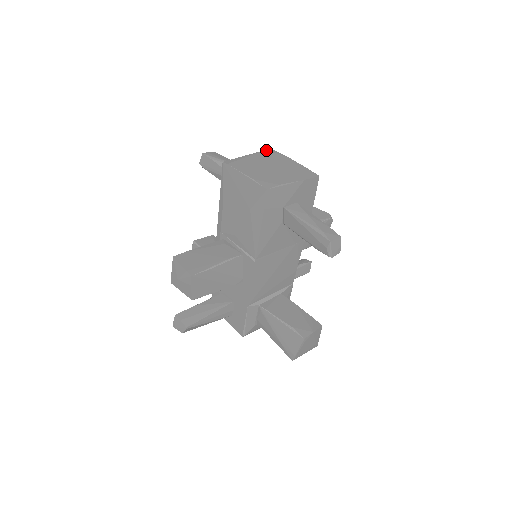
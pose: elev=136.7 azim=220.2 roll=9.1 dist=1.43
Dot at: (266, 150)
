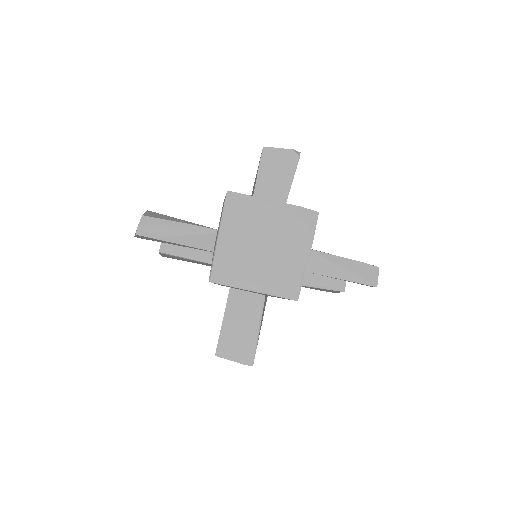
Dot at: (225, 204)
